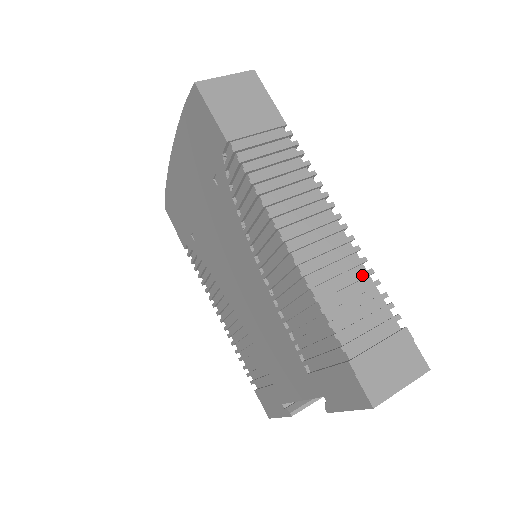
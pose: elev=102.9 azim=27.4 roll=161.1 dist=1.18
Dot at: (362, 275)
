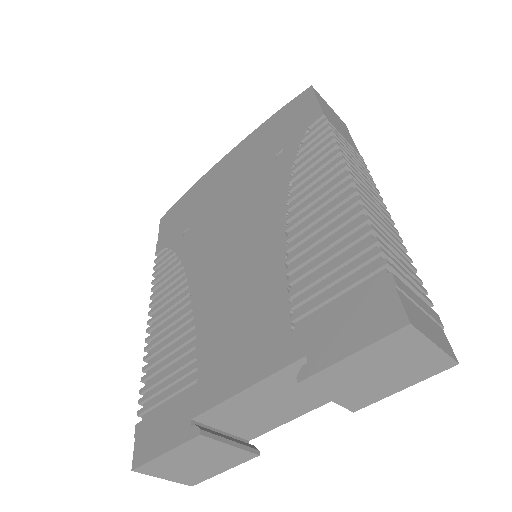
Dot at: (404, 252)
